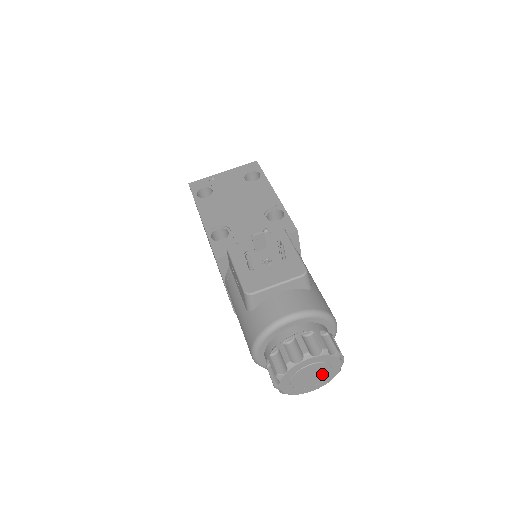
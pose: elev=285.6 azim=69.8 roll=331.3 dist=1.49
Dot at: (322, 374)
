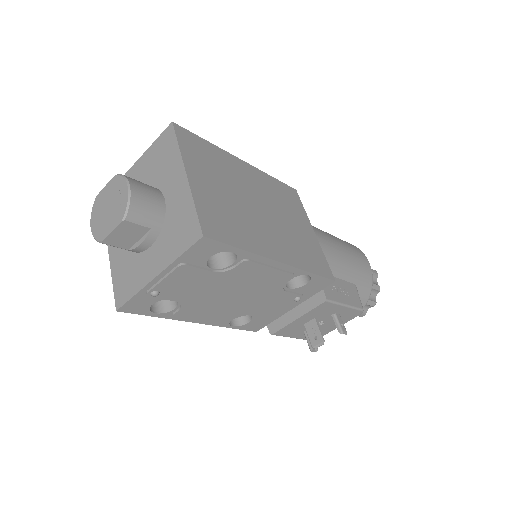
Dot at: occluded
